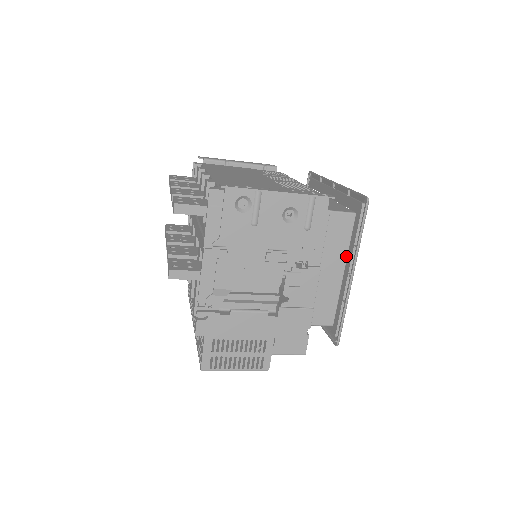
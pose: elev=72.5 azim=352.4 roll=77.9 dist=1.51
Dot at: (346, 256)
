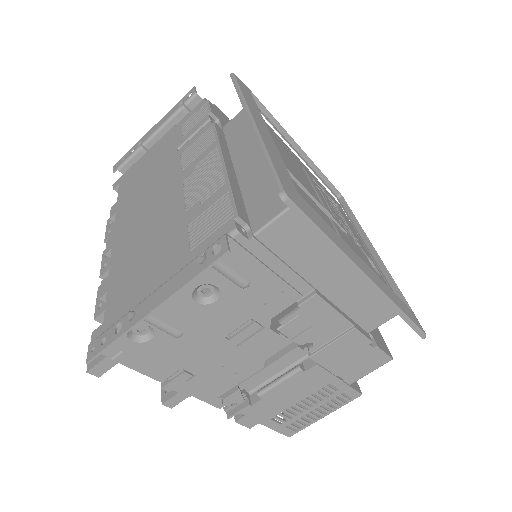
Dot at: occluded
